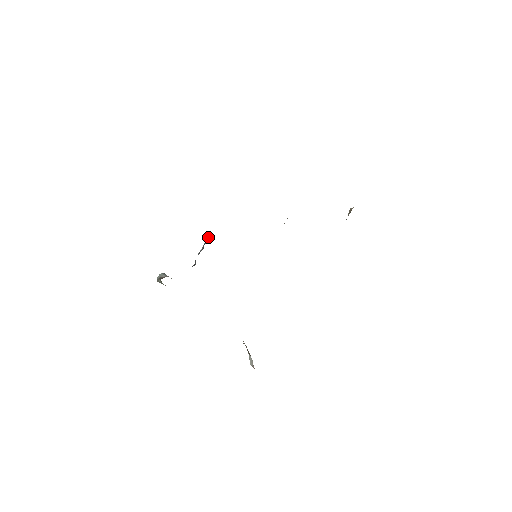
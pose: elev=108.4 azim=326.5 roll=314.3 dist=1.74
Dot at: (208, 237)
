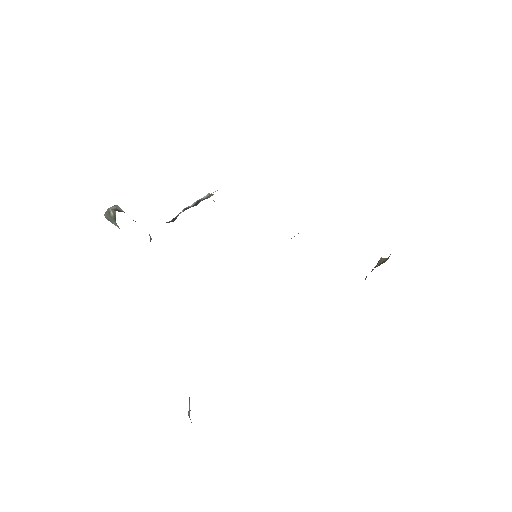
Dot at: occluded
